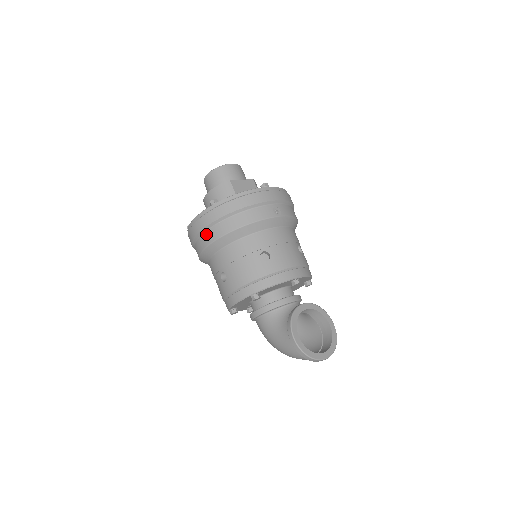
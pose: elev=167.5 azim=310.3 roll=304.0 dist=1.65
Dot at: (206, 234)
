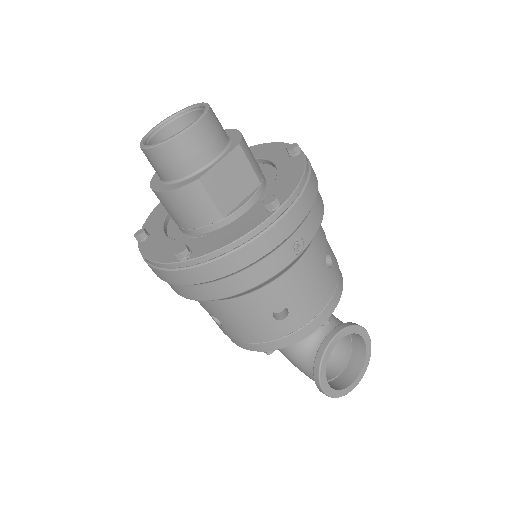
Dot at: (178, 287)
